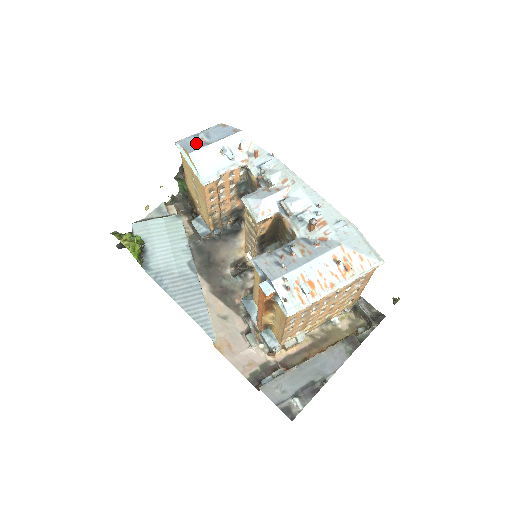
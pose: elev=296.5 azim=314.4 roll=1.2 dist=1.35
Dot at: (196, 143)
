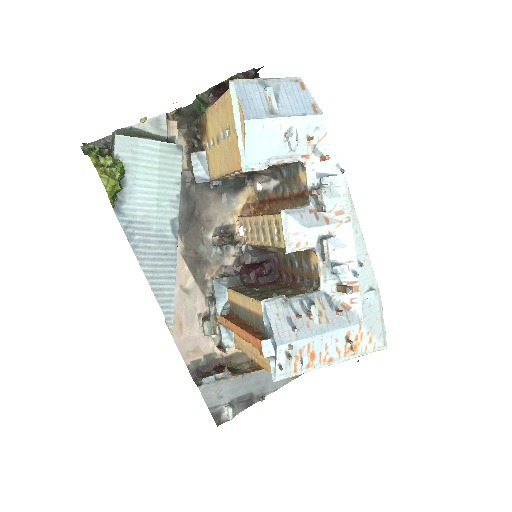
Dot at: (259, 102)
